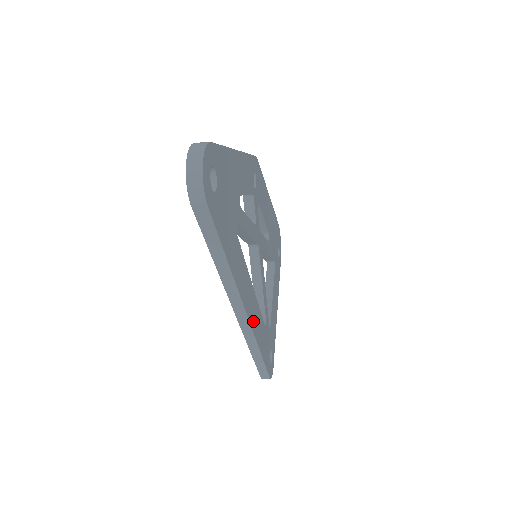
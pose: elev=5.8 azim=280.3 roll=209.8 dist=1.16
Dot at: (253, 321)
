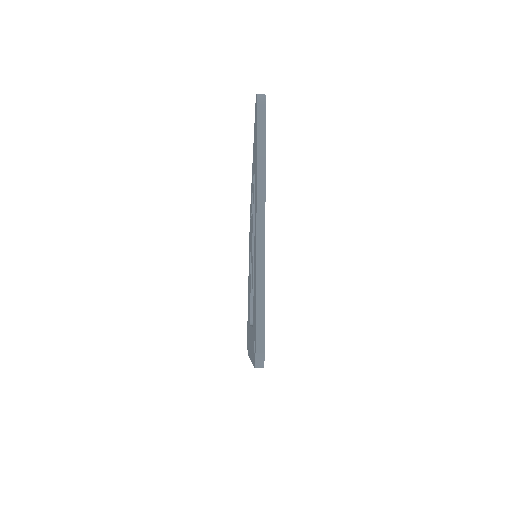
Dot at: occluded
